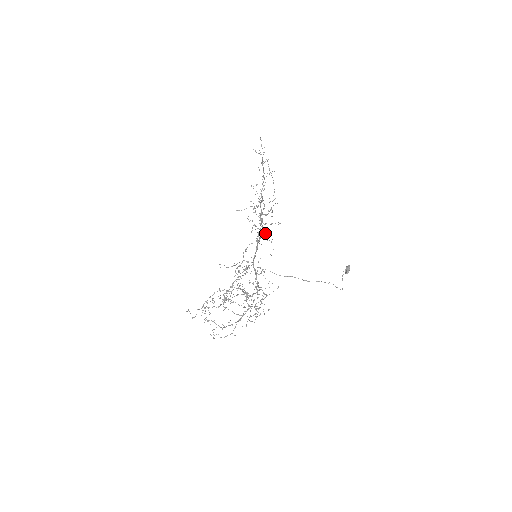
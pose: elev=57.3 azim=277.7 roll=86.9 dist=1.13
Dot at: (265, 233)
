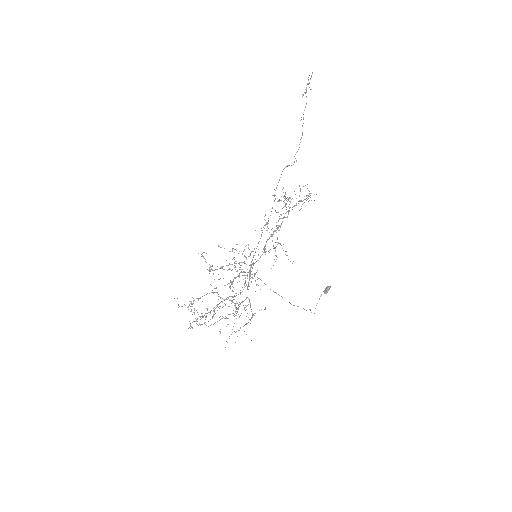
Dot at: (275, 250)
